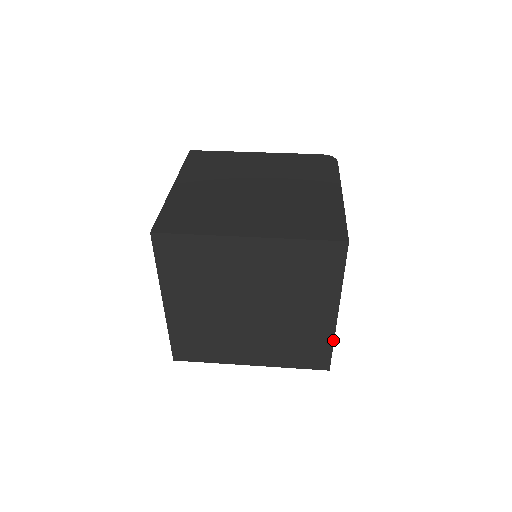
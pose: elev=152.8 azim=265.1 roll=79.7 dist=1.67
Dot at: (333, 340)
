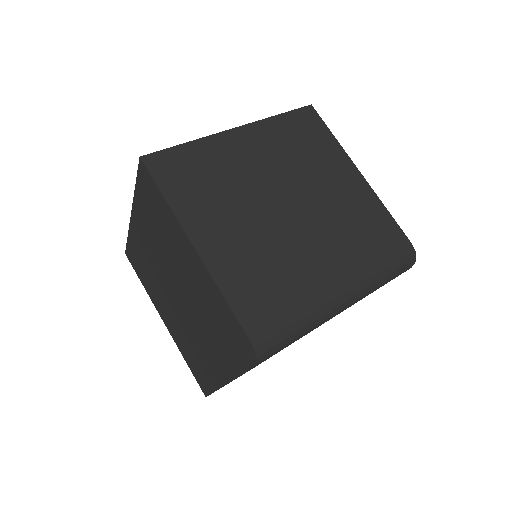
Dot at: occluded
